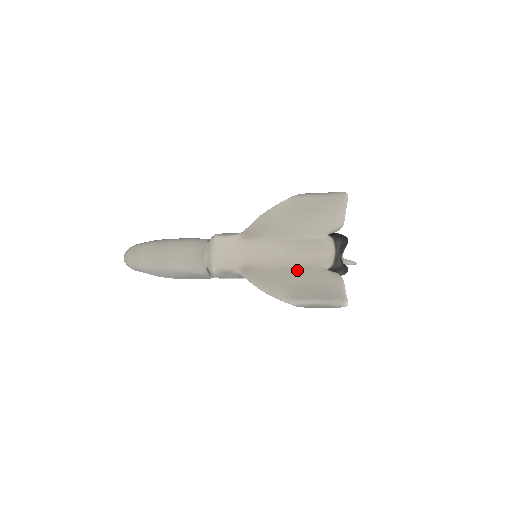
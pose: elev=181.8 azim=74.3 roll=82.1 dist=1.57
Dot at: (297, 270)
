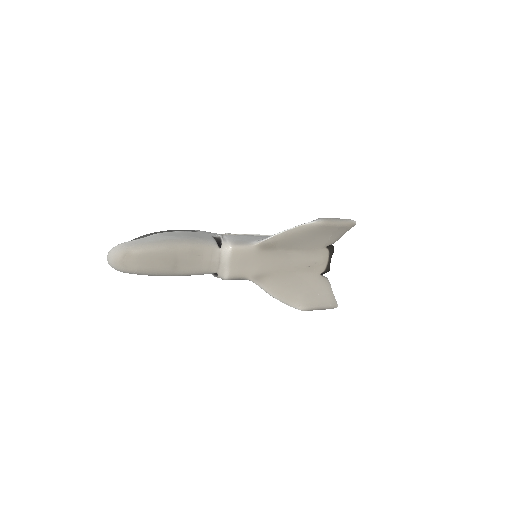
Dot at: (300, 277)
